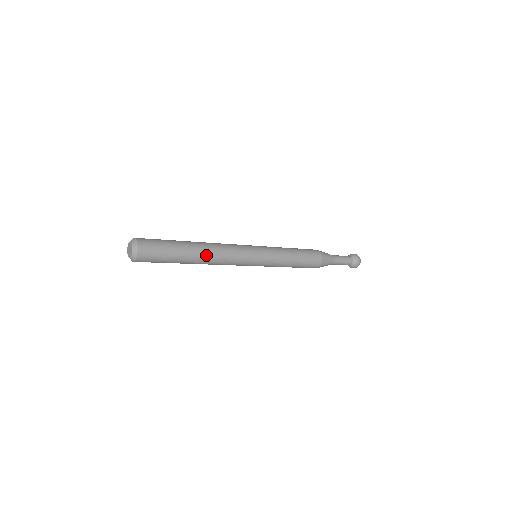
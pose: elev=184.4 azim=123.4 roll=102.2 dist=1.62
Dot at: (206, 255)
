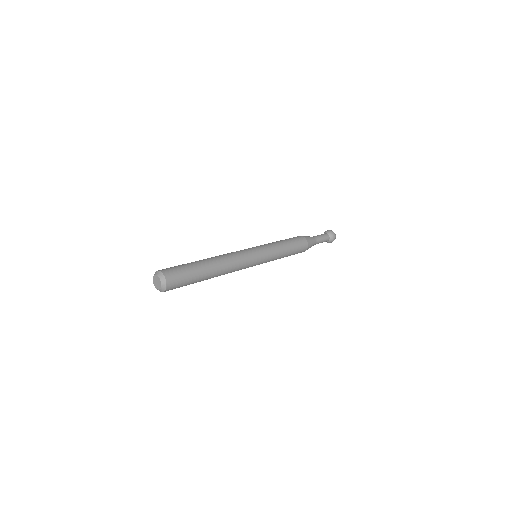
Dot at: (217, 276)
